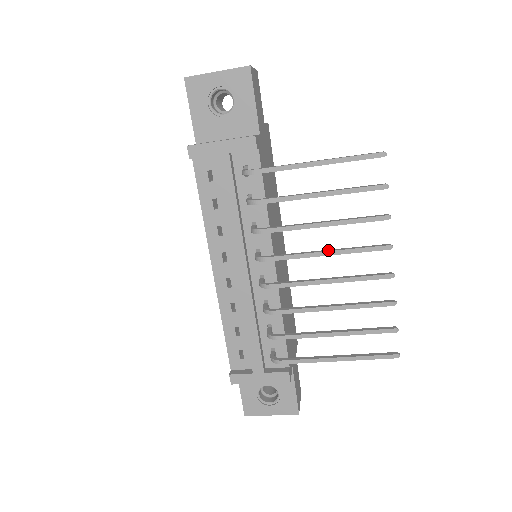
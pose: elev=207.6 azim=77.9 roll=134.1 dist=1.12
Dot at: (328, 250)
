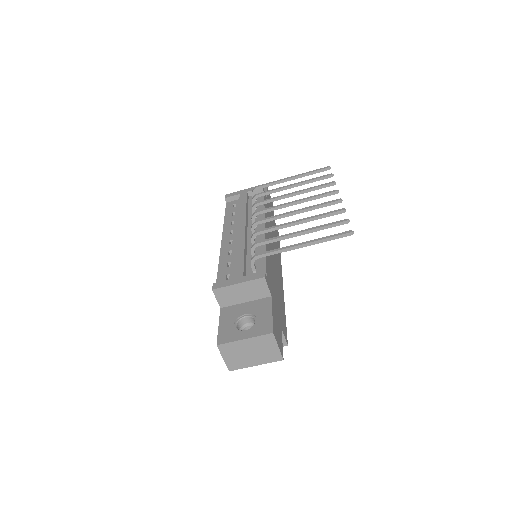
Dot at: (298, 201)
